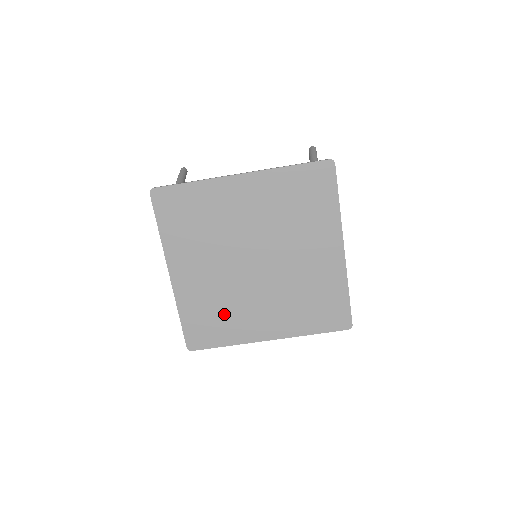
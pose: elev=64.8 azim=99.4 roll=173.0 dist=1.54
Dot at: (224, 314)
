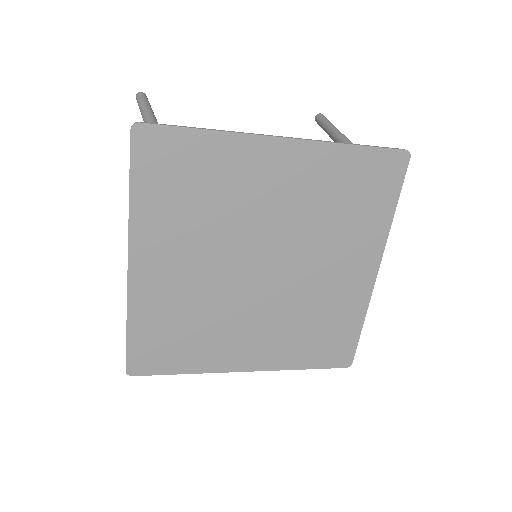
Dot at: (195, 332)
